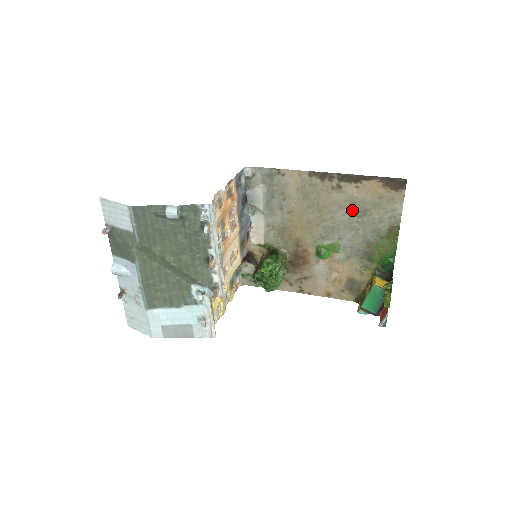
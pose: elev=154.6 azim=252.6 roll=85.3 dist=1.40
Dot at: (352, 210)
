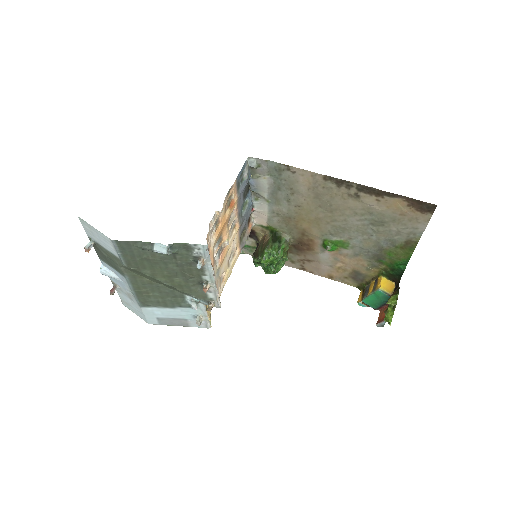
Dot at: (368, 218)
